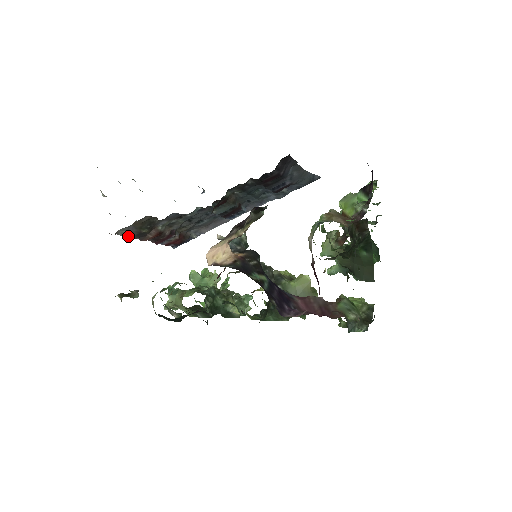
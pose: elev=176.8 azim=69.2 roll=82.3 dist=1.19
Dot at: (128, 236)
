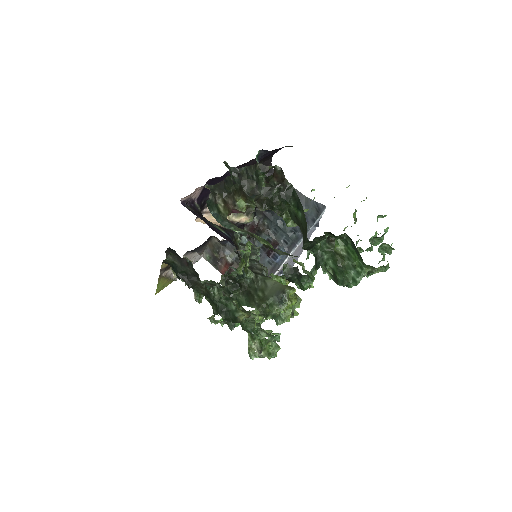
Dot at: (210, 261)
